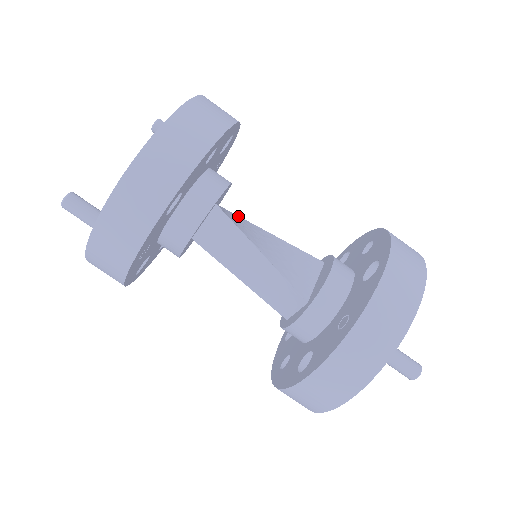
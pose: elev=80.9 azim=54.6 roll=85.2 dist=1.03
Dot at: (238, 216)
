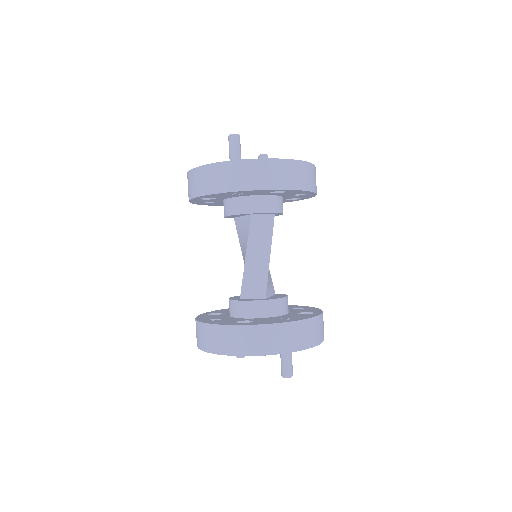
Dot at: occluded
